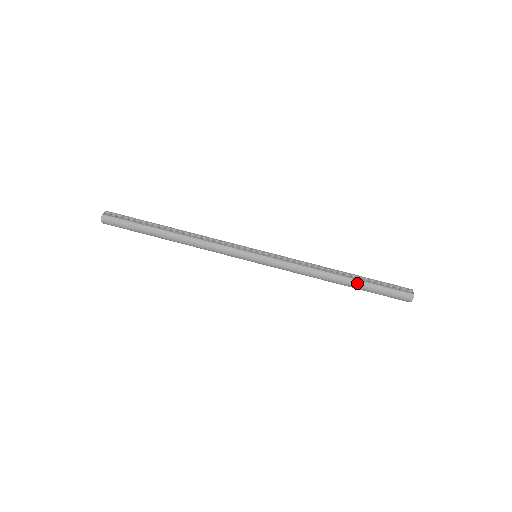
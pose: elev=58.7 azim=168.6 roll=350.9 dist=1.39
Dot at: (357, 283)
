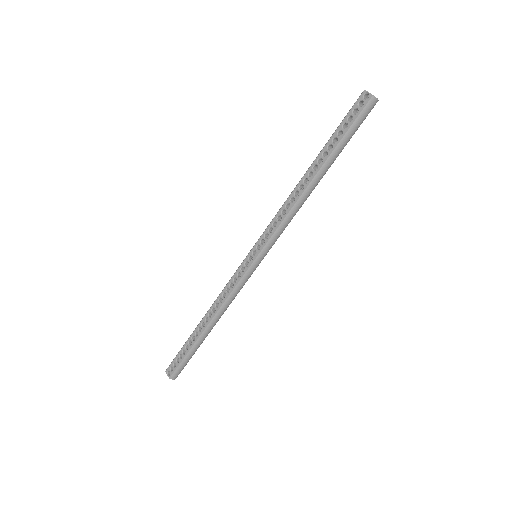
Dot at: (329, 162)
